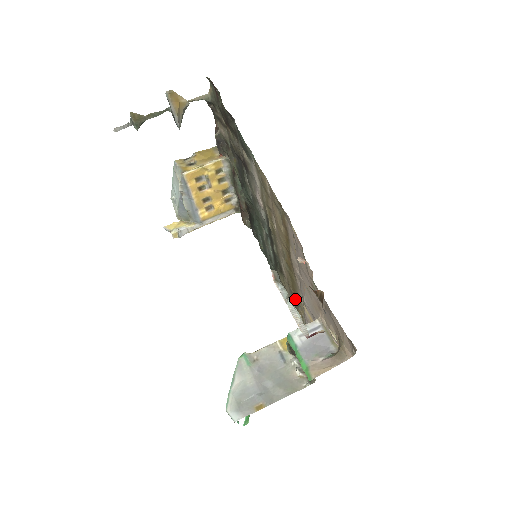
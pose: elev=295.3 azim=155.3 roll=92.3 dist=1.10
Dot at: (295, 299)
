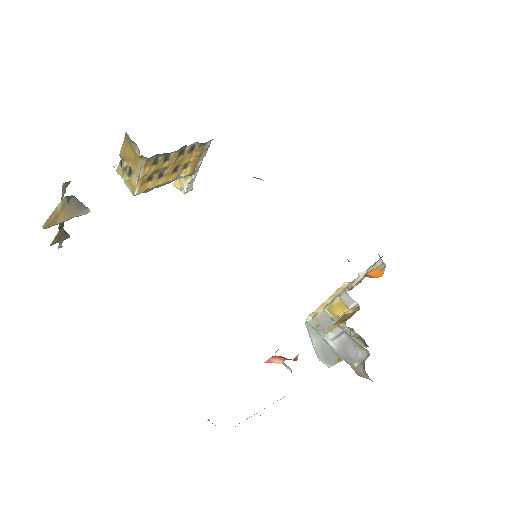
Dot at: occluded
